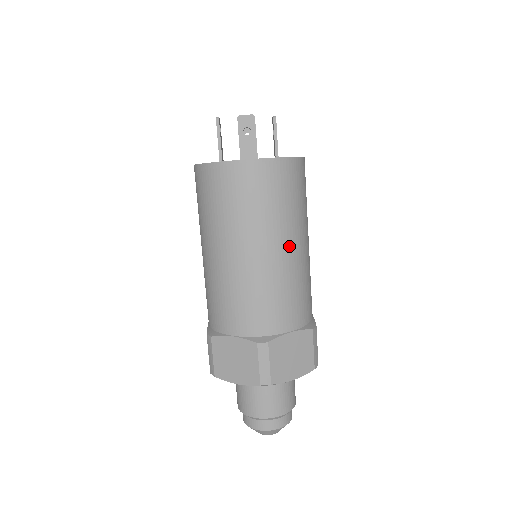
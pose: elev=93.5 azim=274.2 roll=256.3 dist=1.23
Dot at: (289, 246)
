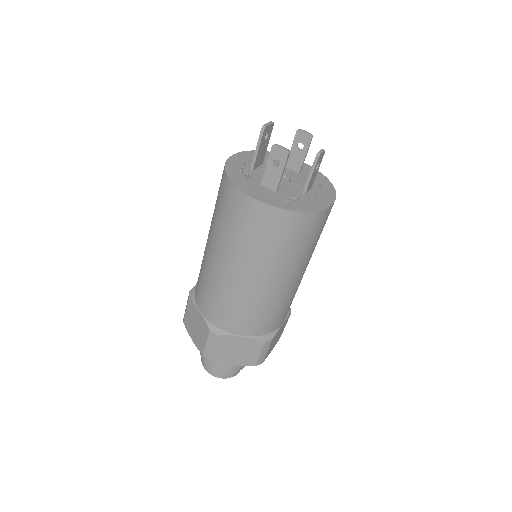
Dot at: (267, 280)
